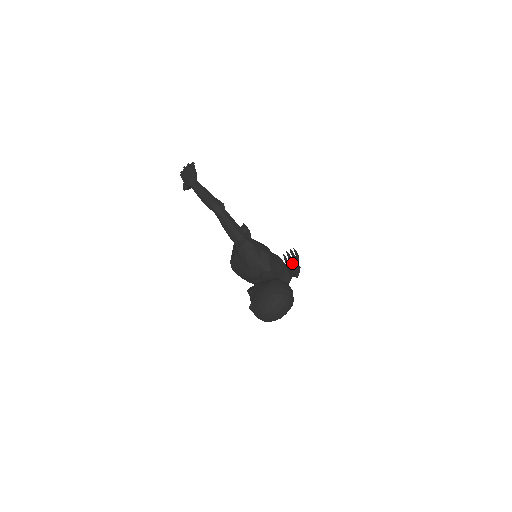
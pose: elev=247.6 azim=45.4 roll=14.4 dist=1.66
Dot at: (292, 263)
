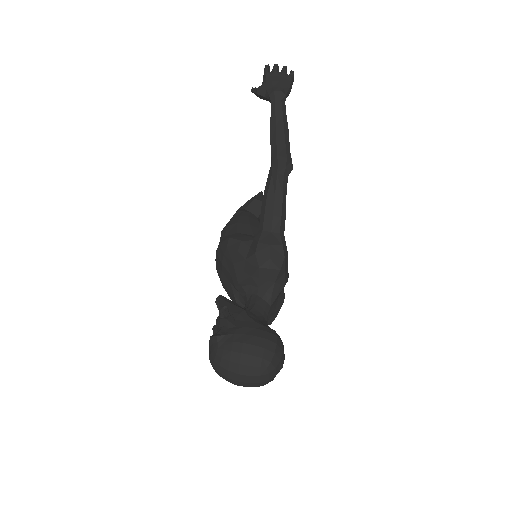
Dot at: occluded
